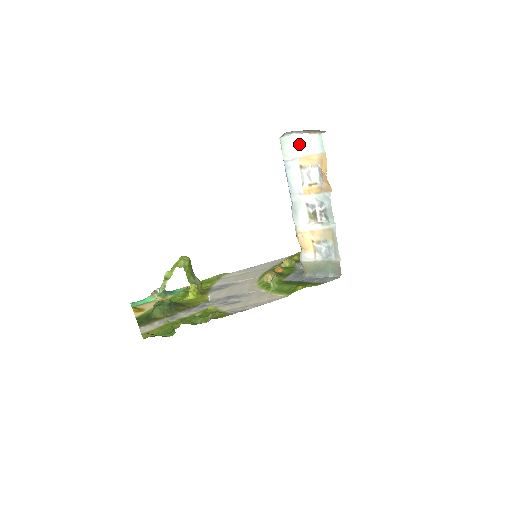
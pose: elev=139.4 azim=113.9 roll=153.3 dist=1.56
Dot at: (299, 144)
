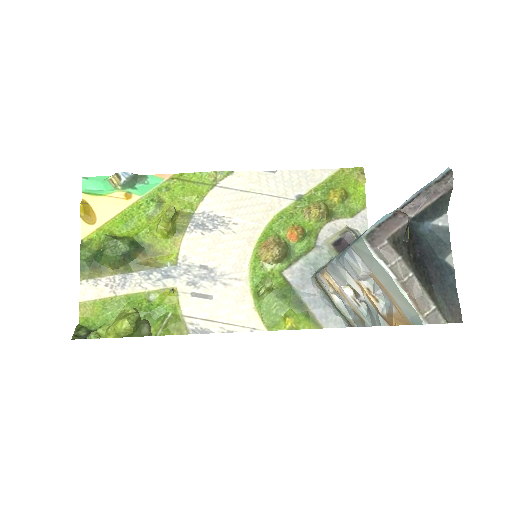
Dot at: (385, 278)
